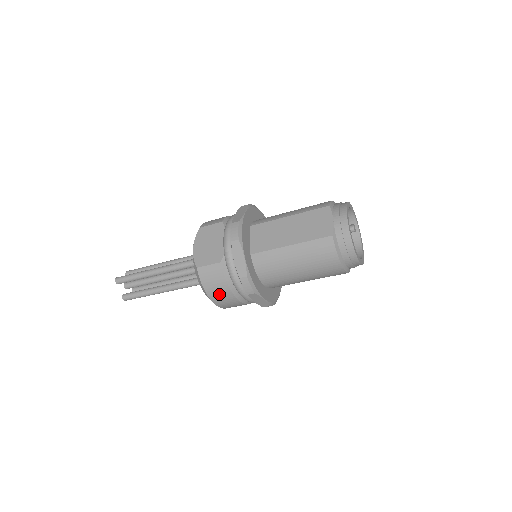
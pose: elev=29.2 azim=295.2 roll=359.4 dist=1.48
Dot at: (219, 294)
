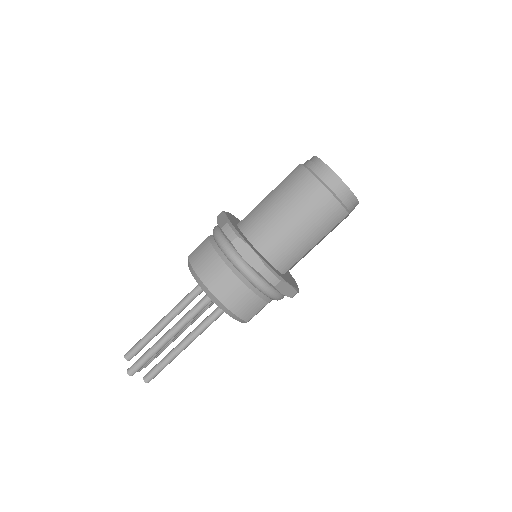
Dot at: (208, 267)
